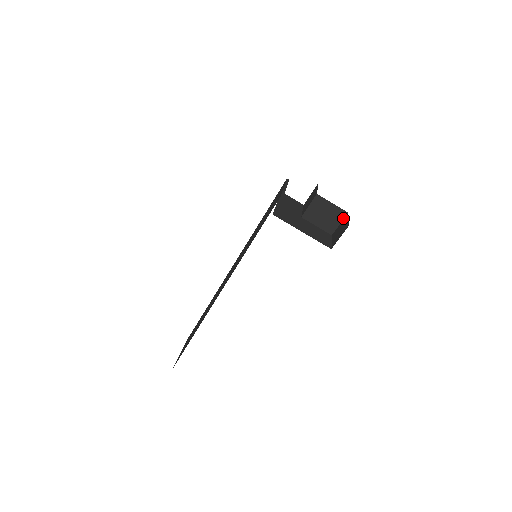
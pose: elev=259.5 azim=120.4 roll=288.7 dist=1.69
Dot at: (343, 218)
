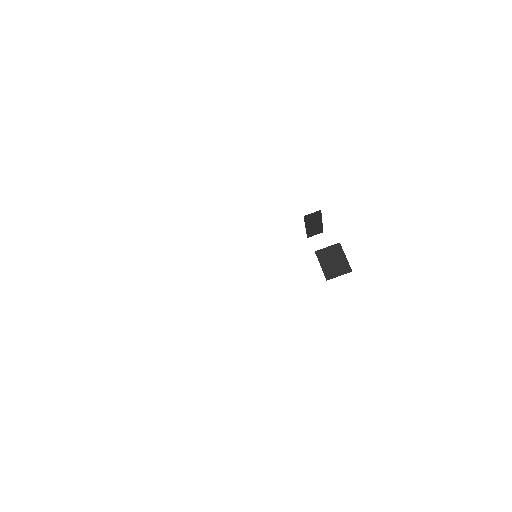
Dot at: (345, 273)
